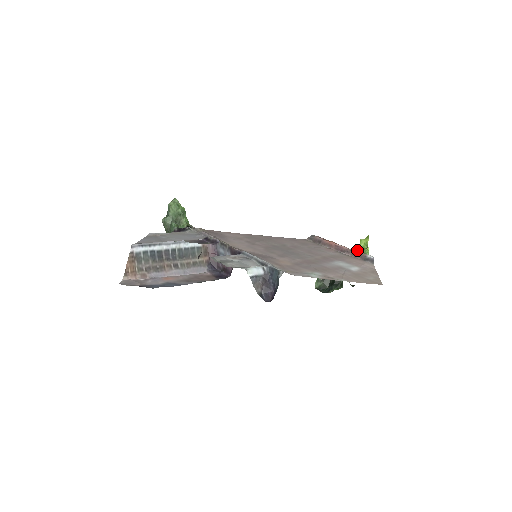
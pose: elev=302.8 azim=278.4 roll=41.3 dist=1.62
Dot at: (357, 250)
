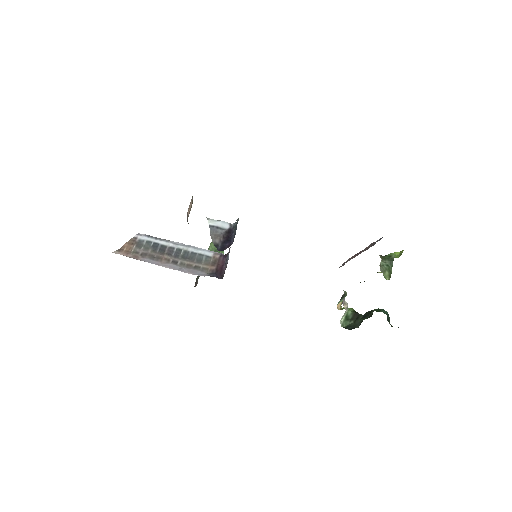
Dot at: occluded
